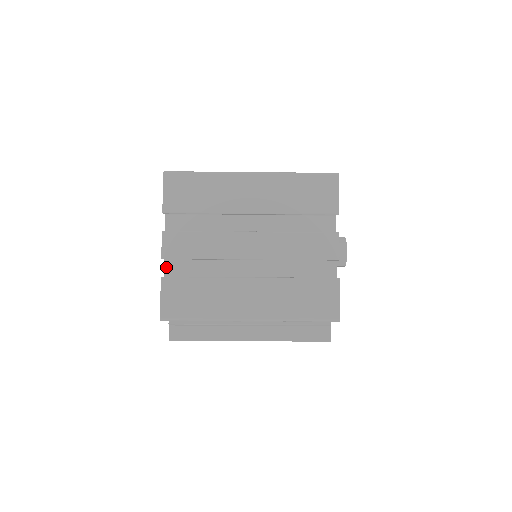
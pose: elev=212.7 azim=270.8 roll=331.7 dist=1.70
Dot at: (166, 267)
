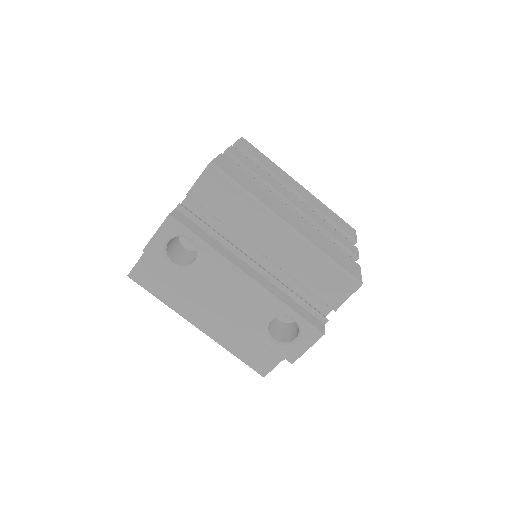
Dot at: occluded
